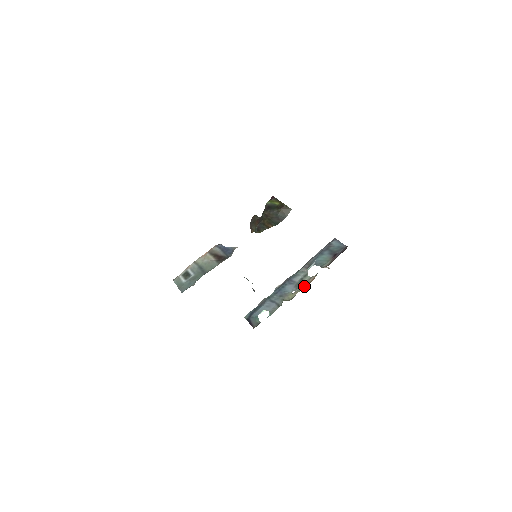
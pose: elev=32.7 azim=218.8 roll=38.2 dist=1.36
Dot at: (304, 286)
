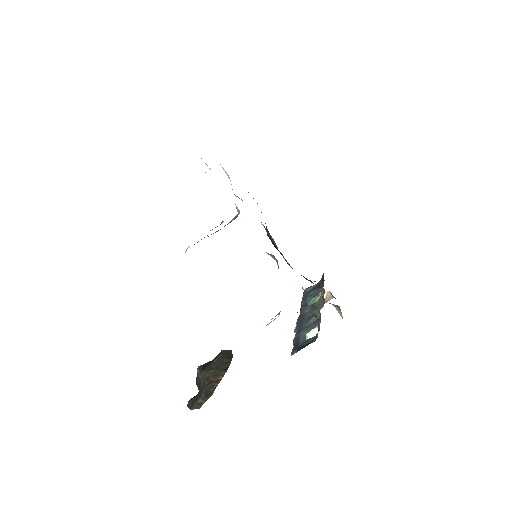
Dot at: (322, 299)
